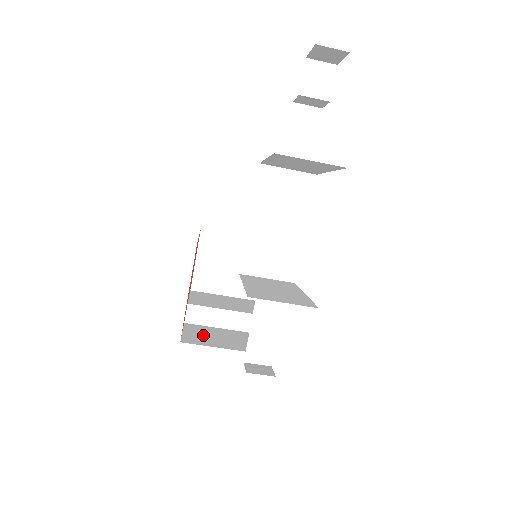
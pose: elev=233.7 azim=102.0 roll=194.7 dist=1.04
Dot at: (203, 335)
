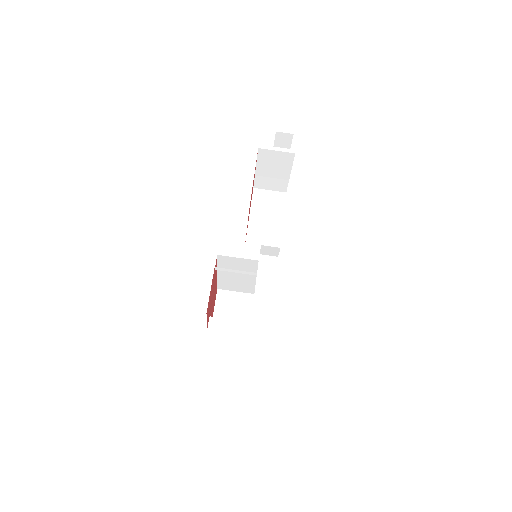
Dot at: occluded
